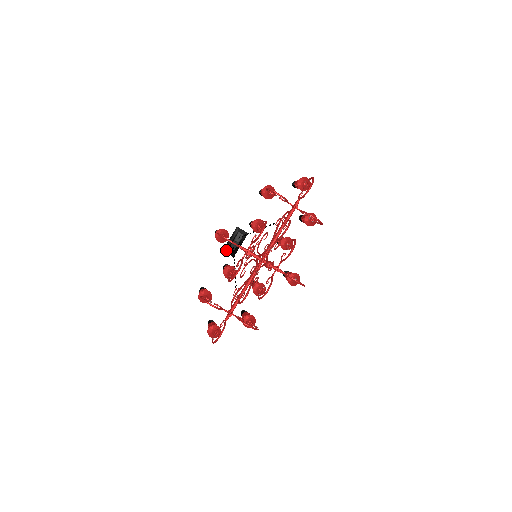
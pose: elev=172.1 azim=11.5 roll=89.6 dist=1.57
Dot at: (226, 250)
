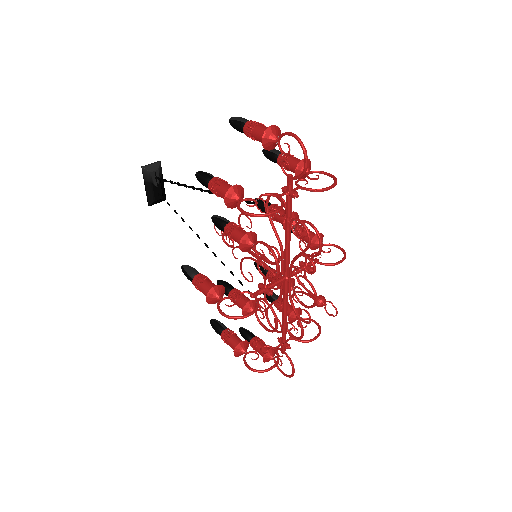
Dot at: (153, 203)
